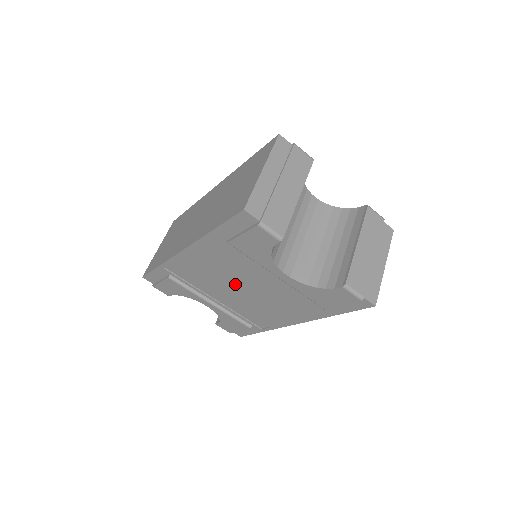
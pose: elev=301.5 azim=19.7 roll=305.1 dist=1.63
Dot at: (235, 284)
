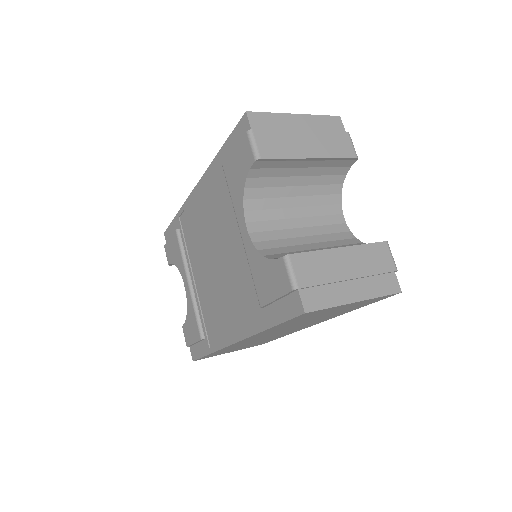
Dot at: (212, 250)
